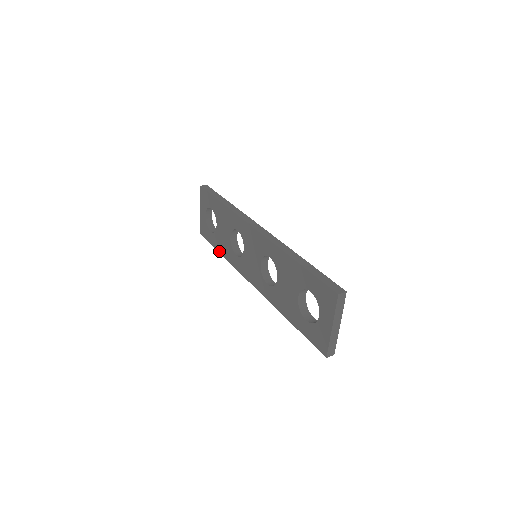
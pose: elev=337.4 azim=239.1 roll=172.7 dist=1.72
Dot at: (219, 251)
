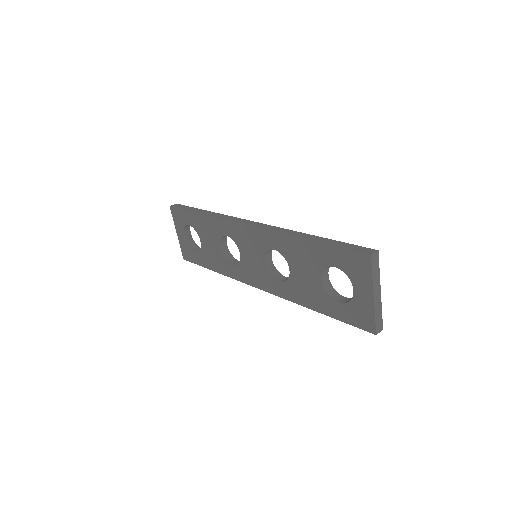
Dot at: (211, 268)
